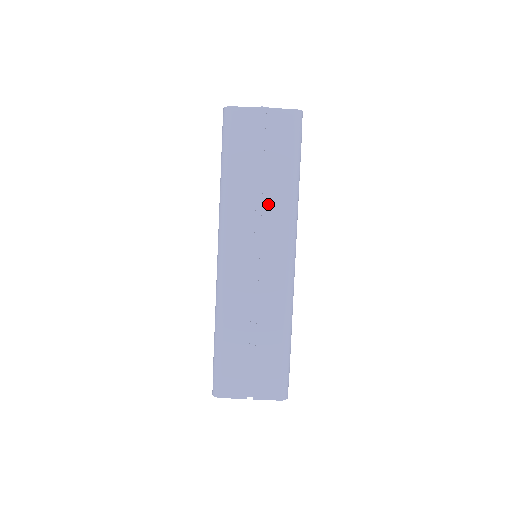
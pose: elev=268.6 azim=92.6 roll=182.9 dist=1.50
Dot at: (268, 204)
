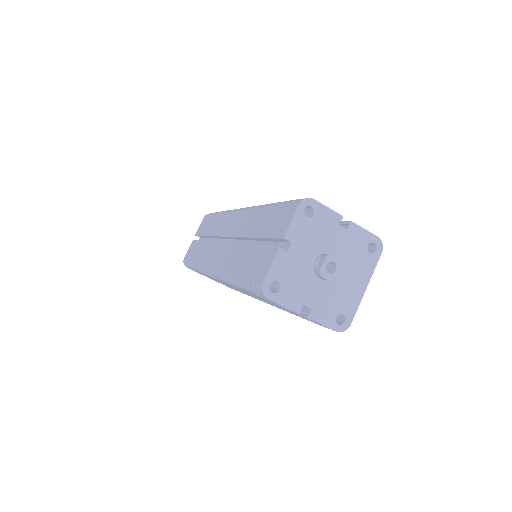
Dot at: (267, 302)
